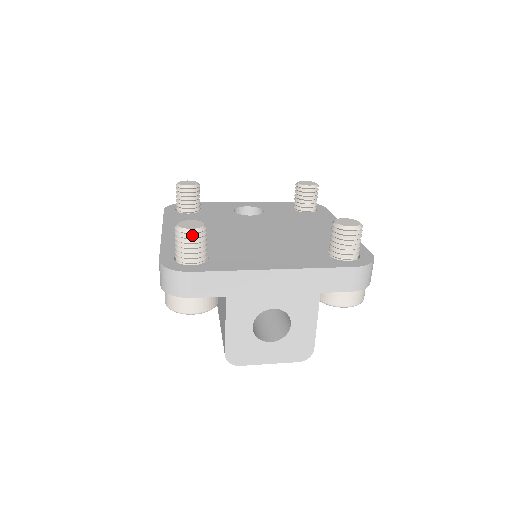
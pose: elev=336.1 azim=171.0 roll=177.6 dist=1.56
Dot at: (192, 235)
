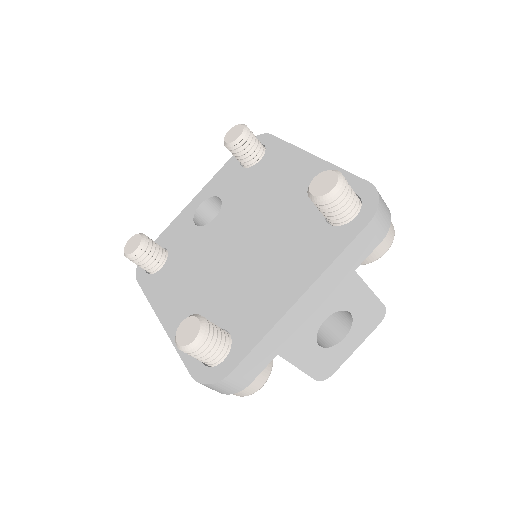
Dot at: (200, 343)
